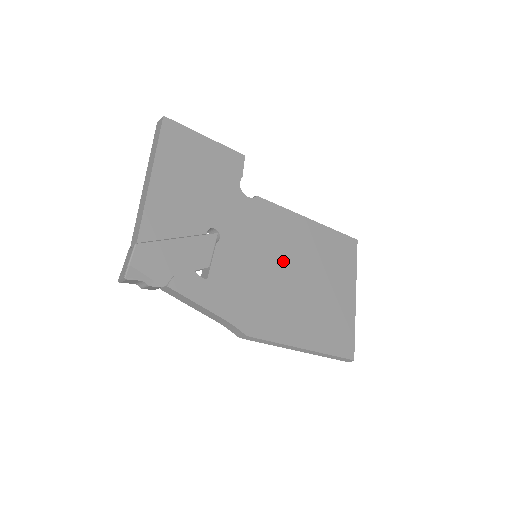
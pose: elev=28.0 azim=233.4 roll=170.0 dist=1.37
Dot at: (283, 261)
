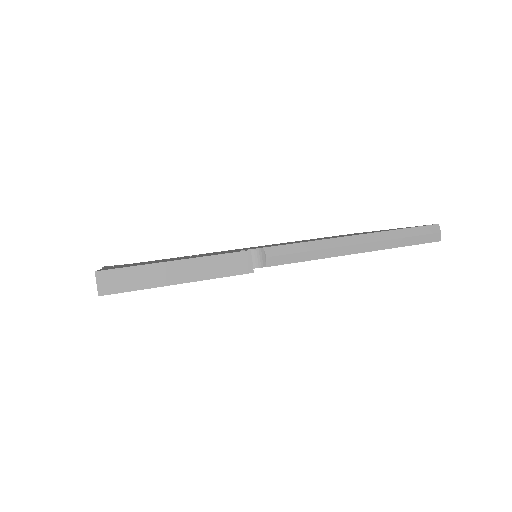
Dot at: occluded
